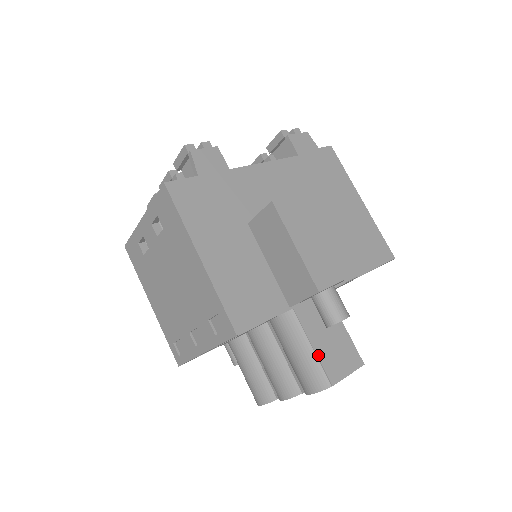
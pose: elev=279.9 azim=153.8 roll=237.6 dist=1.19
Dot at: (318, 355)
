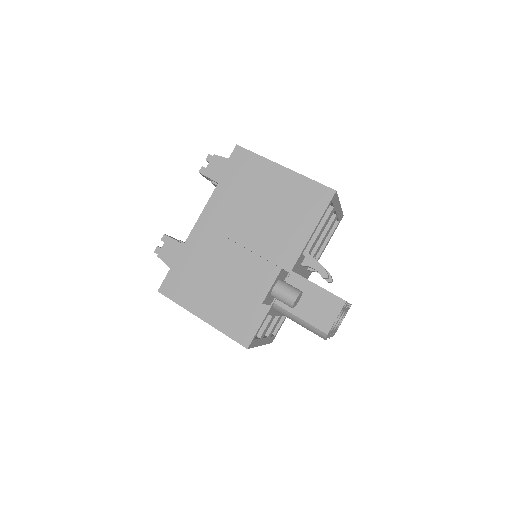
Dot at: (307, 321)
